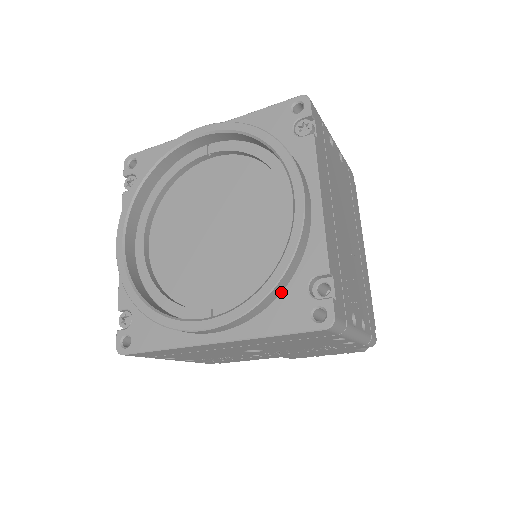
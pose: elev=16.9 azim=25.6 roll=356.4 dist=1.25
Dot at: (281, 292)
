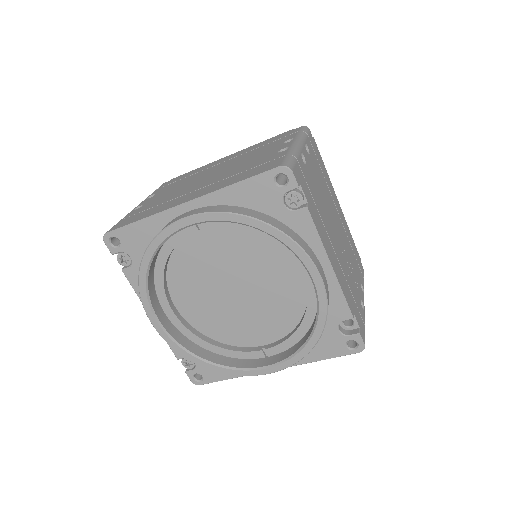
Dot at: occluded
